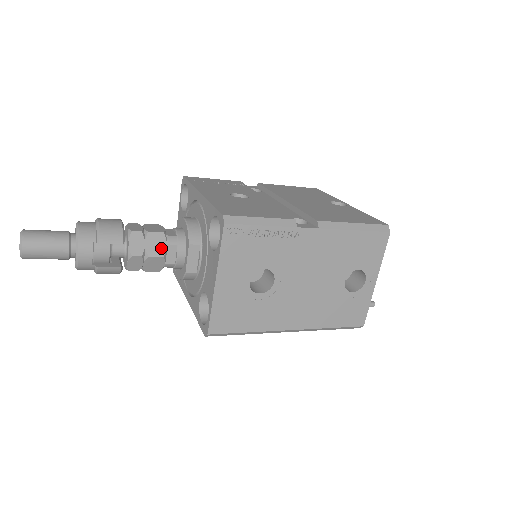
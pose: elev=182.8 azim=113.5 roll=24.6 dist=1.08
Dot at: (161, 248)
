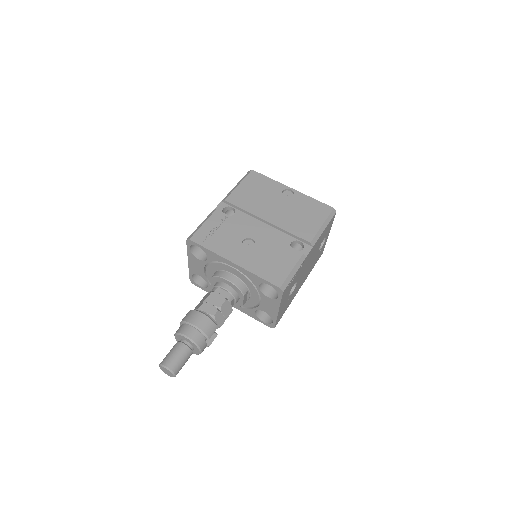
Dot at: (229, 308)
